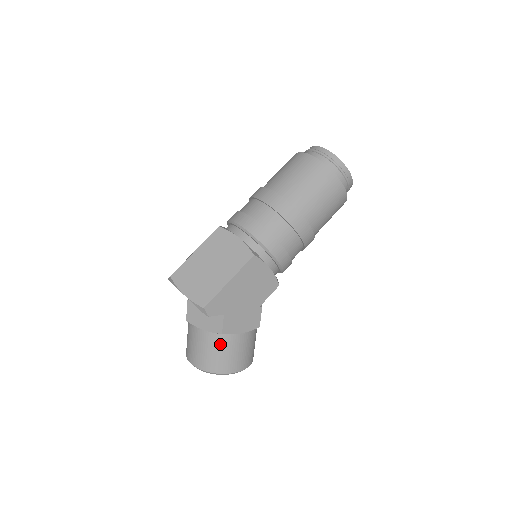
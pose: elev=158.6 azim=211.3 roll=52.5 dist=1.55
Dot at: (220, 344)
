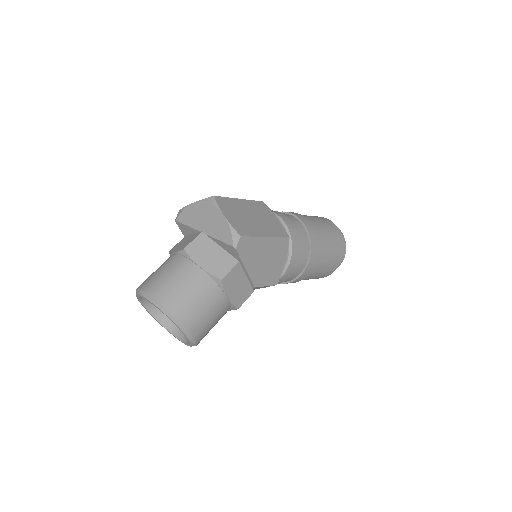
Dot at: (206, 291)
